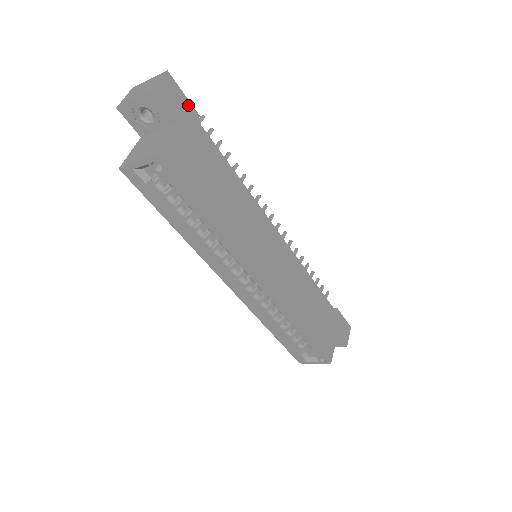
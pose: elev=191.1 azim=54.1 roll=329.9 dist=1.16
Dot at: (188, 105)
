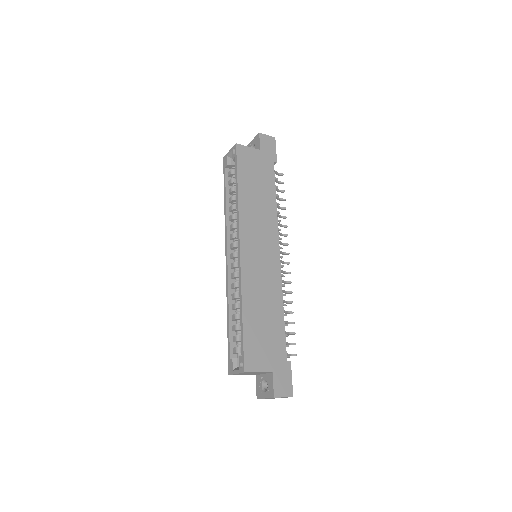
Dot at: (274, 154)
